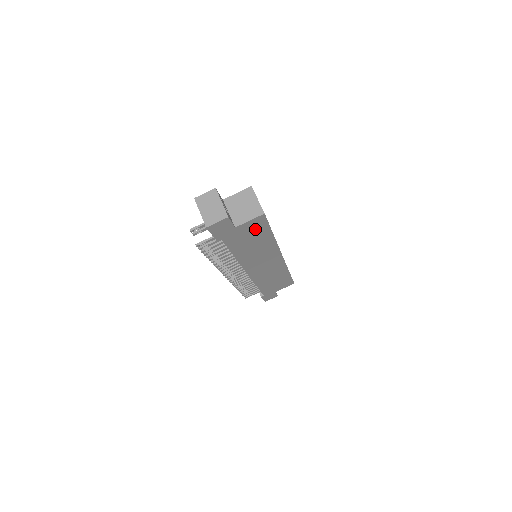
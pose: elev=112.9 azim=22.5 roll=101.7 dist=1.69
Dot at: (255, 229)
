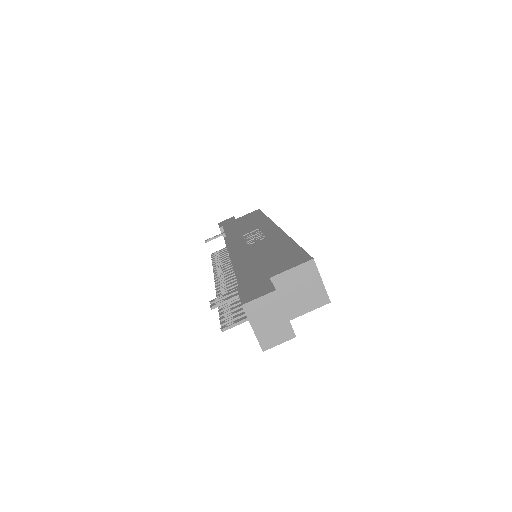
Dot at: occluded
